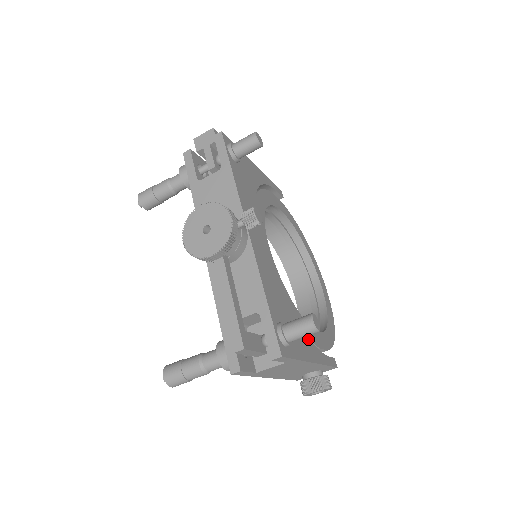
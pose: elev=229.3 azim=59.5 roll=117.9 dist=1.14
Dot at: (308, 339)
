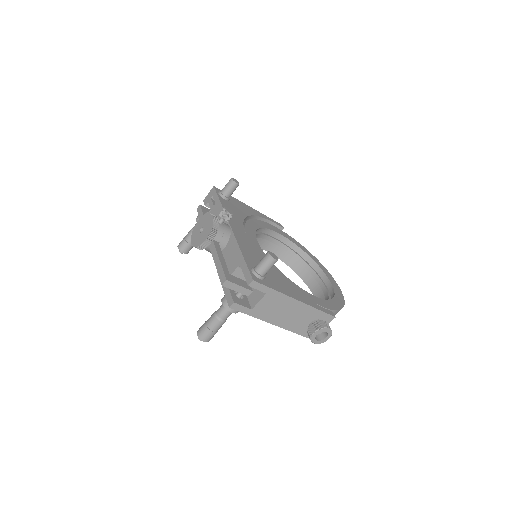
Dot at: (293, 289)
